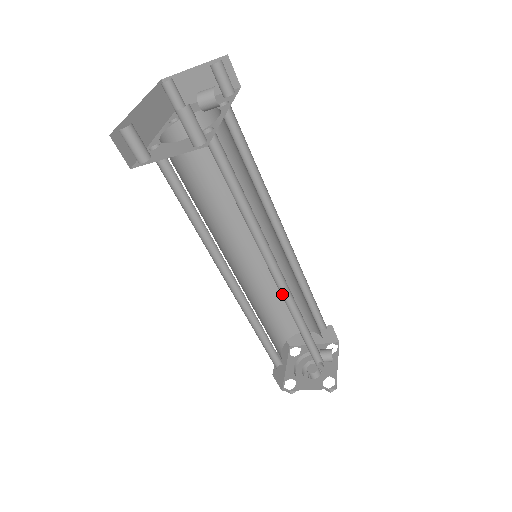
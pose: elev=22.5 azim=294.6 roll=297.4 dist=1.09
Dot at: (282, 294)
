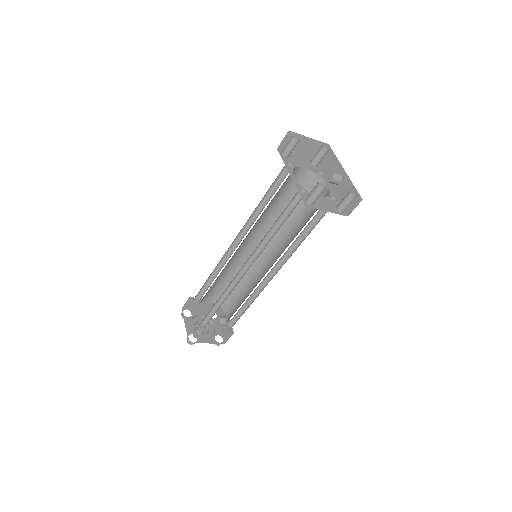
Dot at: (260, 284)
